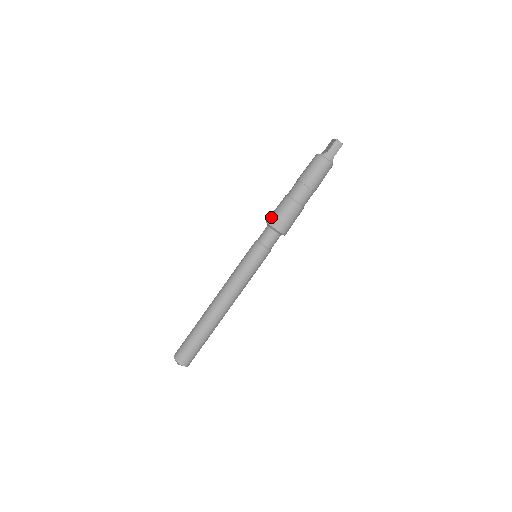
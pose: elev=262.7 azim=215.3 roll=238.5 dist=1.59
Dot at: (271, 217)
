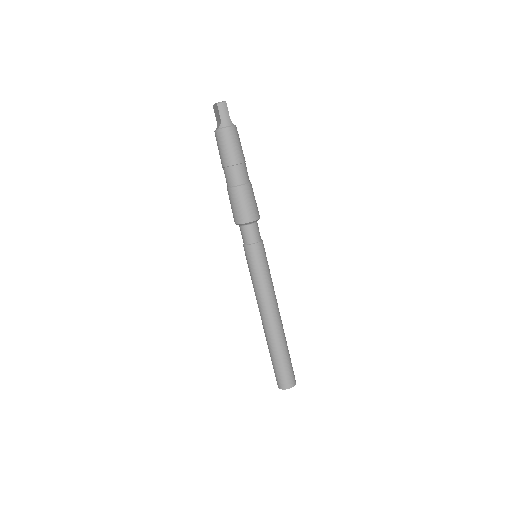
Dot at: (235, 217)
